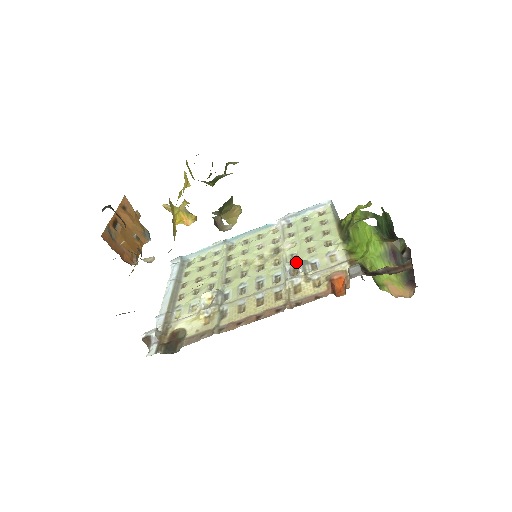
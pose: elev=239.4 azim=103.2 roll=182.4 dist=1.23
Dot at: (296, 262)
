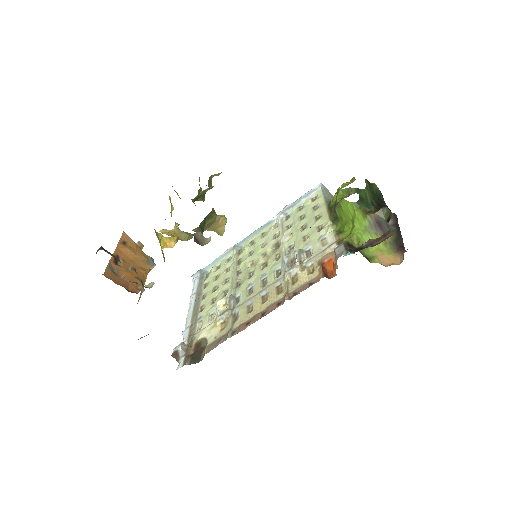
Dot at: (292, 253)
